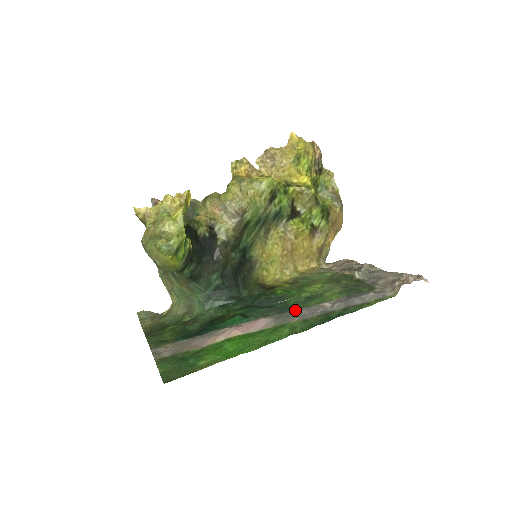
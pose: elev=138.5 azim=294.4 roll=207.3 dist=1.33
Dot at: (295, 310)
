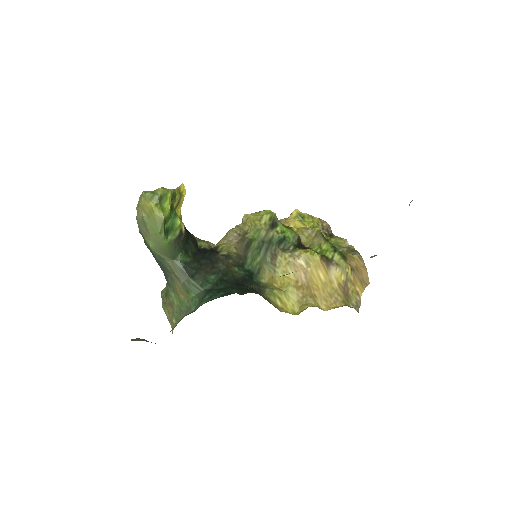
Dot at: occluded
